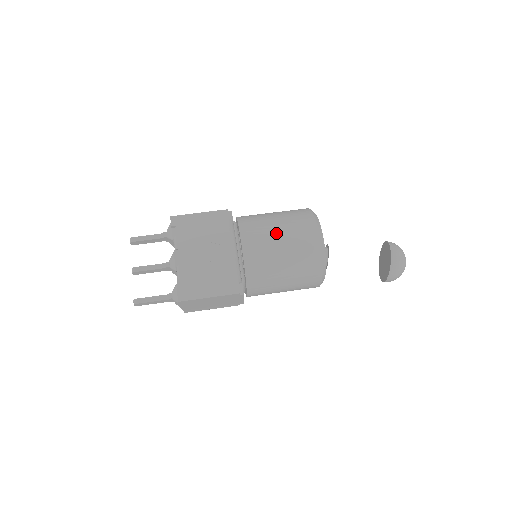
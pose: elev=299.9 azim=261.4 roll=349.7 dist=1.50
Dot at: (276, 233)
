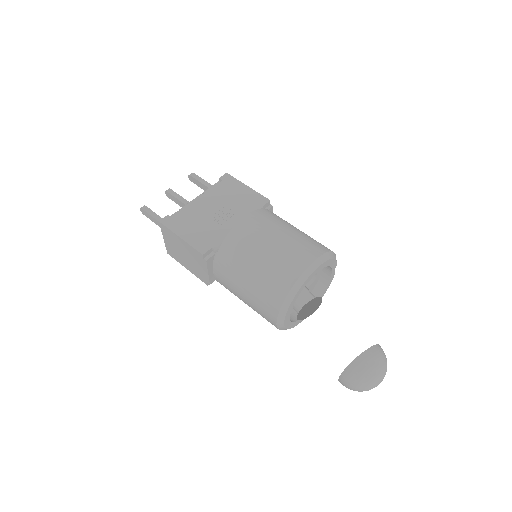
Dot at: (277, 234)
